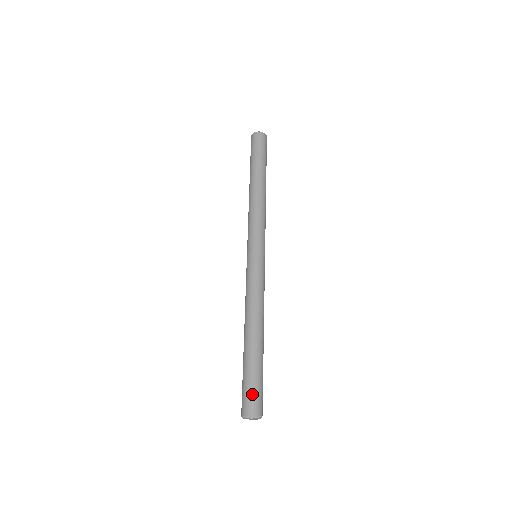
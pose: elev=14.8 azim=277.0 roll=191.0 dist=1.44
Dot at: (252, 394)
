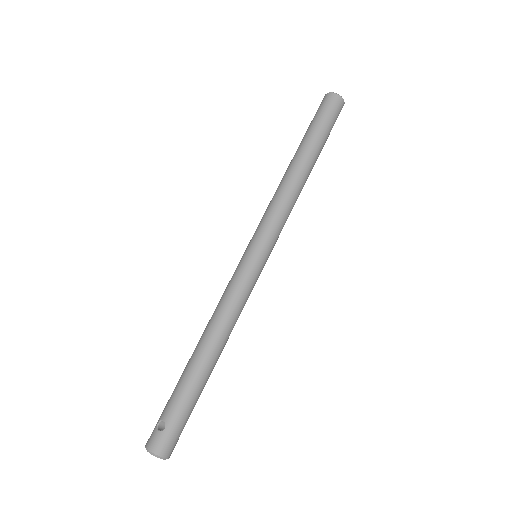
Dot at: occluded
